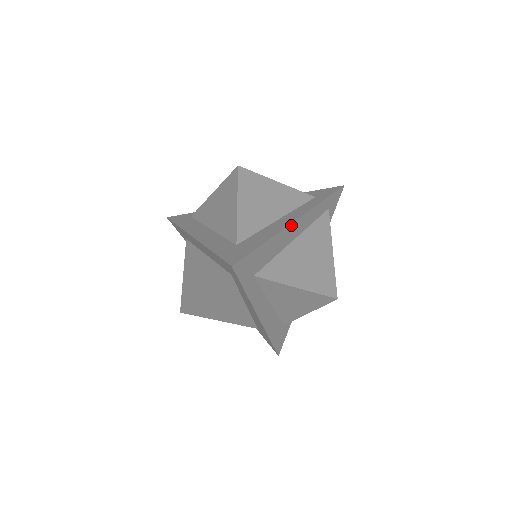
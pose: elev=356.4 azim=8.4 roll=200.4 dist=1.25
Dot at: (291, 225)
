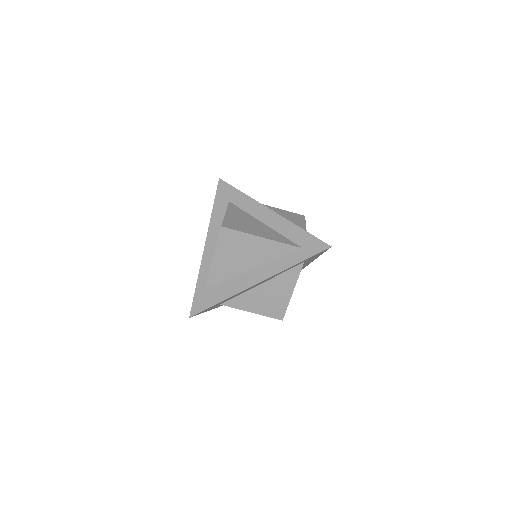
Dot at: (307, 265)
